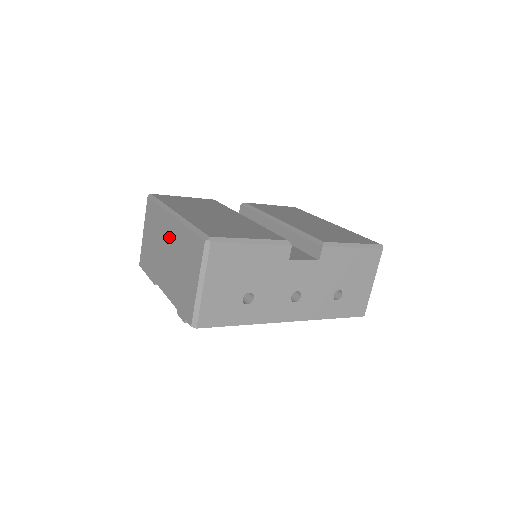
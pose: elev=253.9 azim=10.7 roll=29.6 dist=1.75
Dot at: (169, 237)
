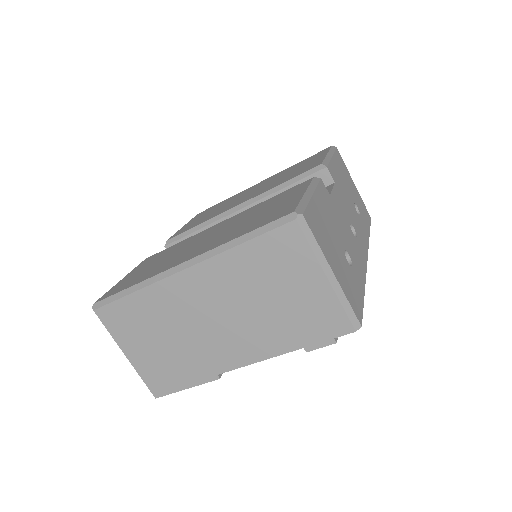
Dot at: (202, 298)
